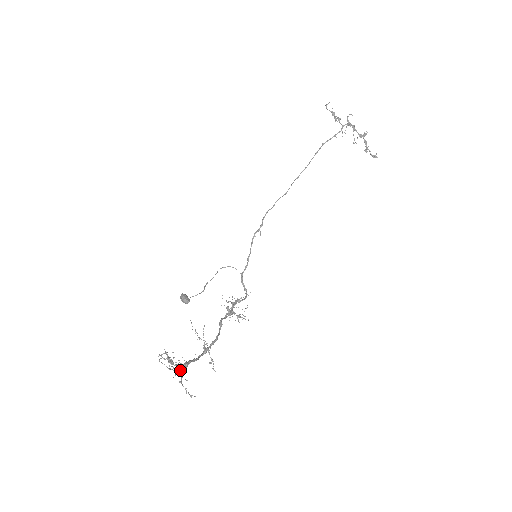
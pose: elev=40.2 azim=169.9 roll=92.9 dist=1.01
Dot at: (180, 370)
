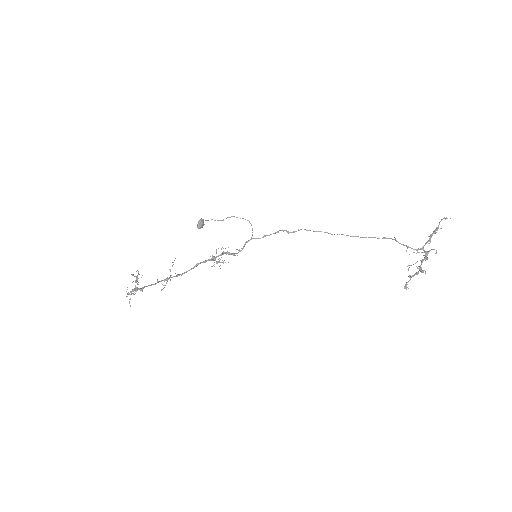
Dot at: occluded
